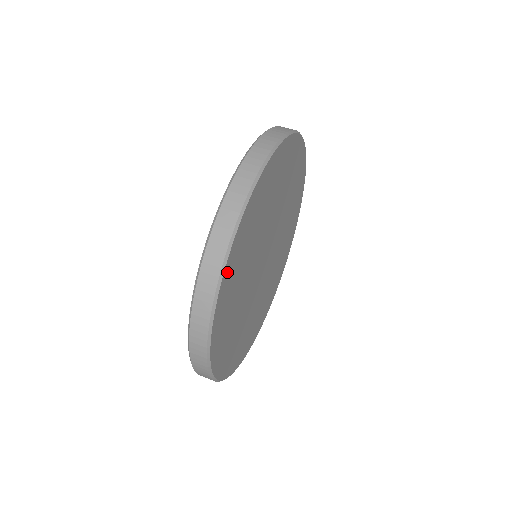
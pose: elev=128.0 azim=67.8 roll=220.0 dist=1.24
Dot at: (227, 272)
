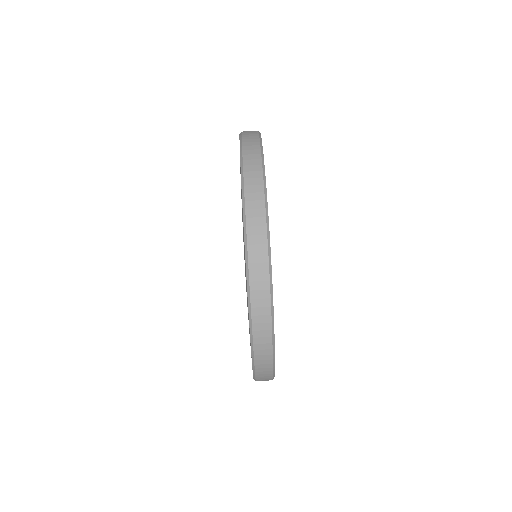
Dot at: occluded
